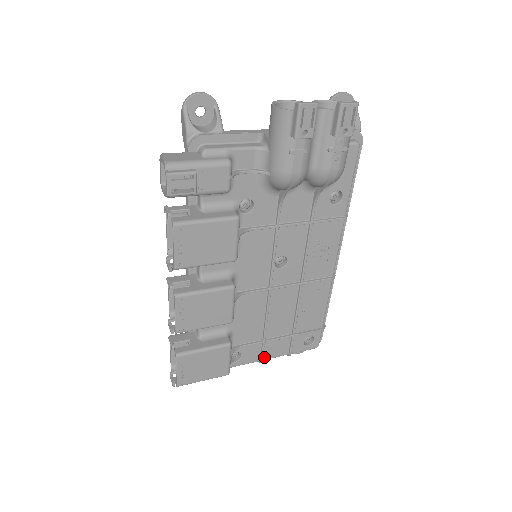
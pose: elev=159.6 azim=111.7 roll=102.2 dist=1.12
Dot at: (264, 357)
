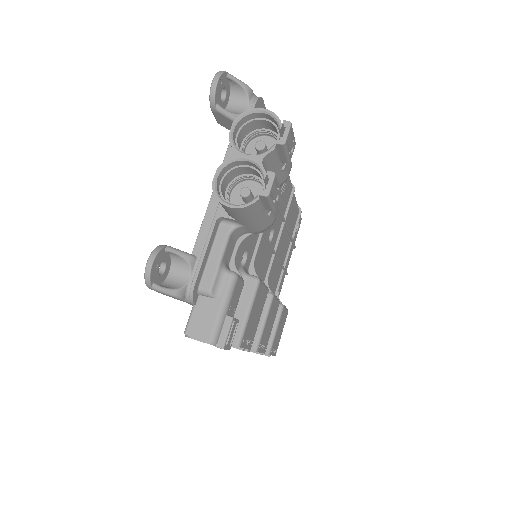
Dot at: (286, 270)
